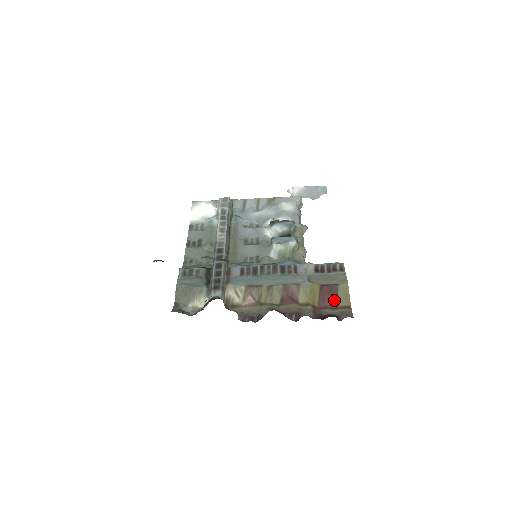
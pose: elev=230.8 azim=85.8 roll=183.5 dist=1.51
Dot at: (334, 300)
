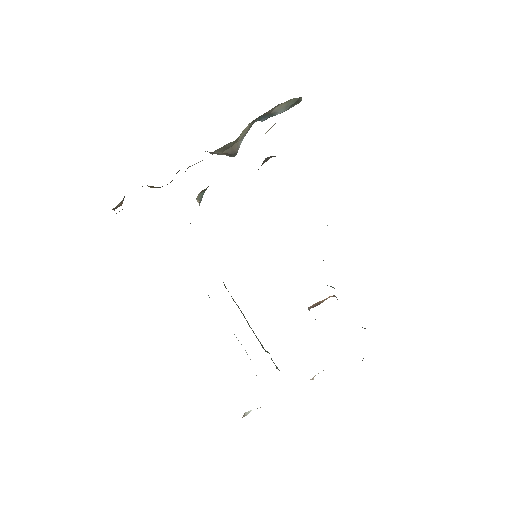
Dot at: occluded
